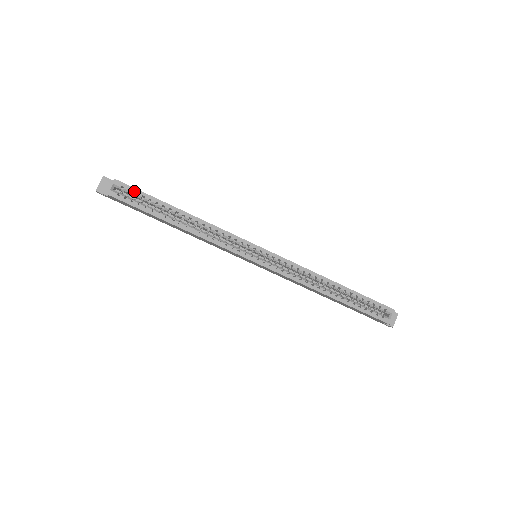
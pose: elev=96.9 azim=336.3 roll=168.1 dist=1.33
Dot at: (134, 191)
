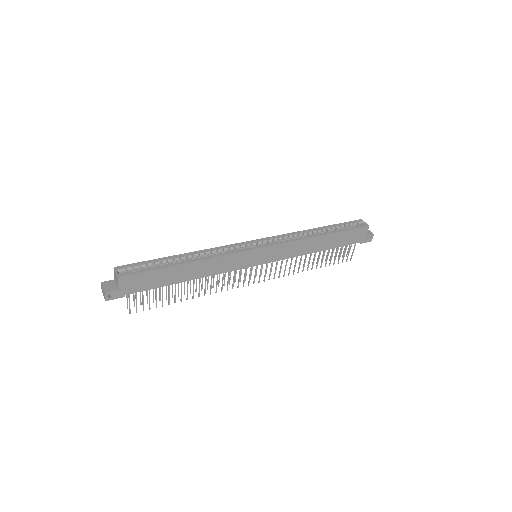
Dot at: (136, 265)
